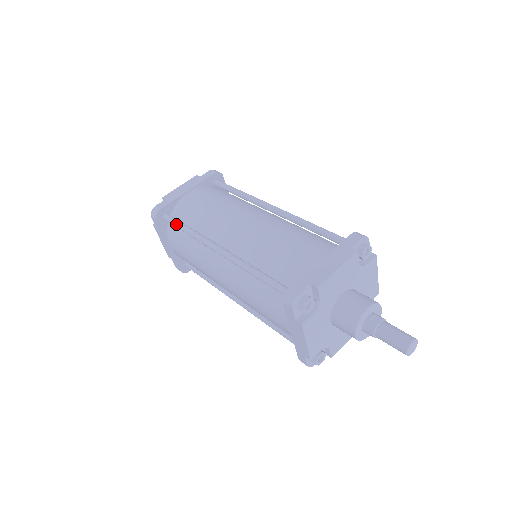
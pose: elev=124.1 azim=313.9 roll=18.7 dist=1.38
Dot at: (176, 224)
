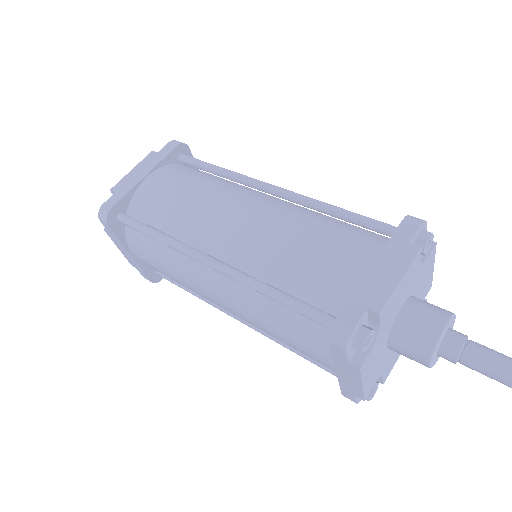
Dot at: (138, 228)
